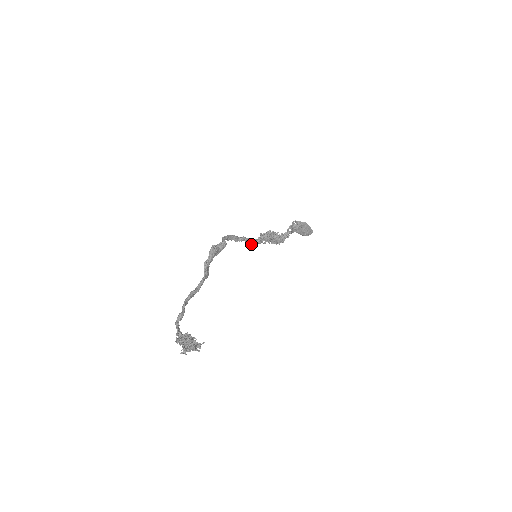
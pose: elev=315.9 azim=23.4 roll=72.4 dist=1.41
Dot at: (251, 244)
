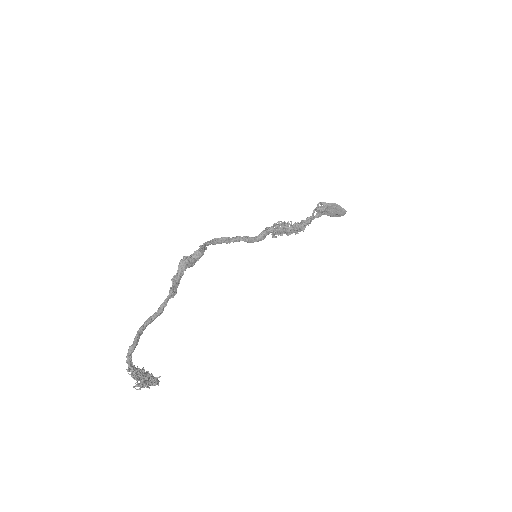
Dot at: occluded
